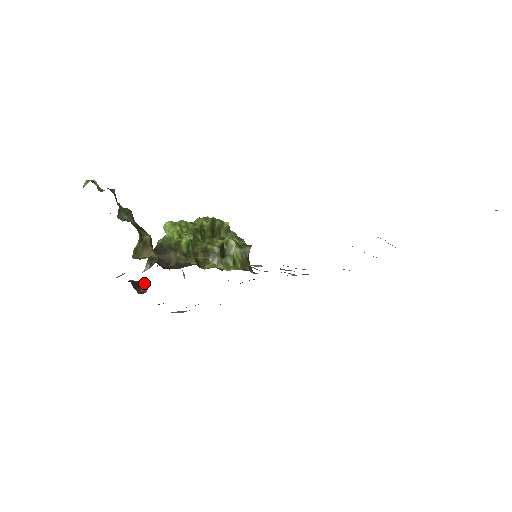
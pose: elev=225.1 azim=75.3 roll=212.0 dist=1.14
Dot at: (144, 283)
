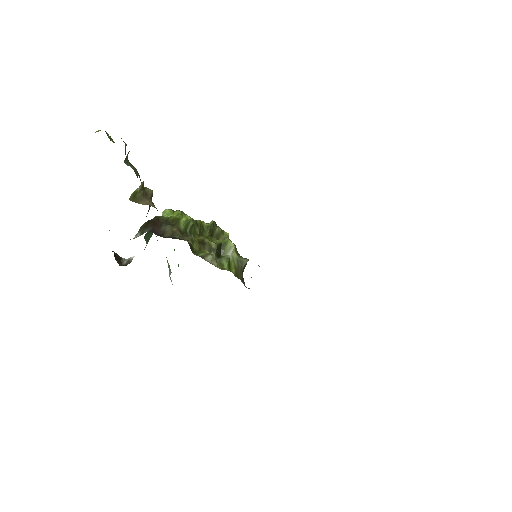
Dot at: occluded
